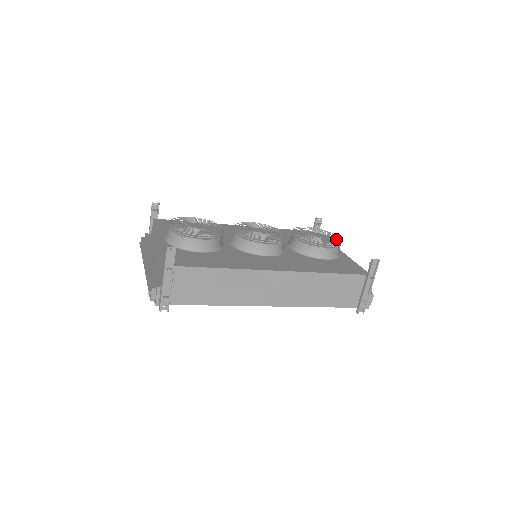
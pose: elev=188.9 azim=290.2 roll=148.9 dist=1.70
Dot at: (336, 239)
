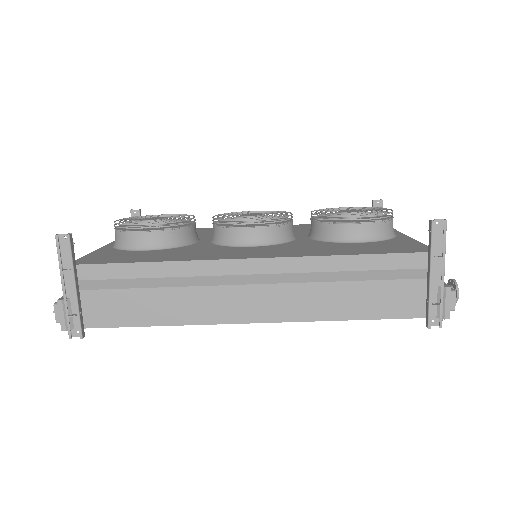
Dot at: (389, 215)
